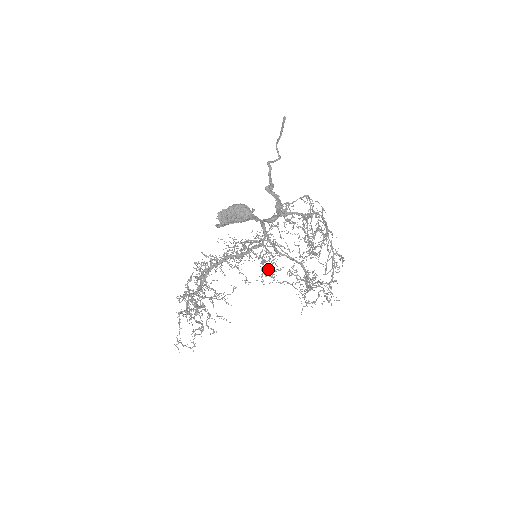
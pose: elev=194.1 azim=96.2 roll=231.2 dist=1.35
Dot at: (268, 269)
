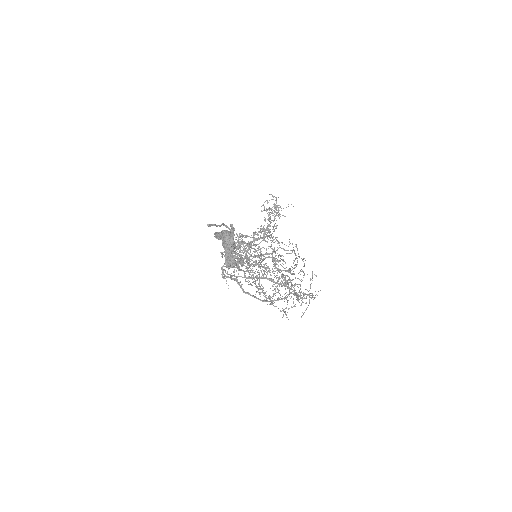
Dot at: (275, 259)
